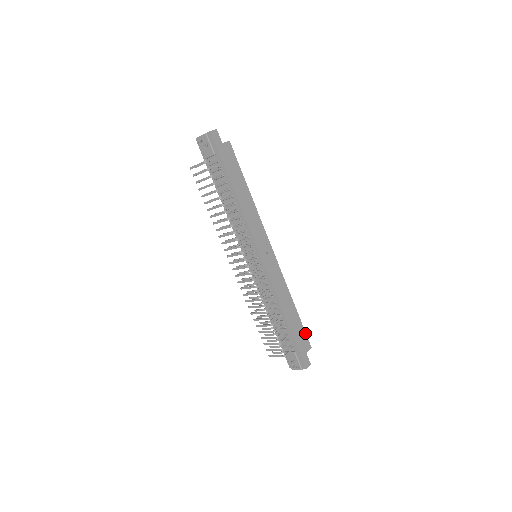
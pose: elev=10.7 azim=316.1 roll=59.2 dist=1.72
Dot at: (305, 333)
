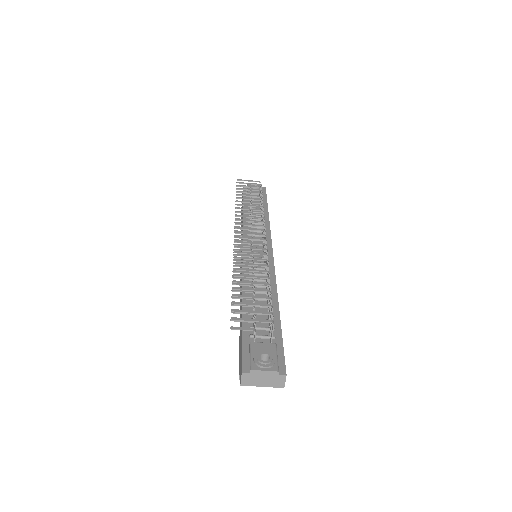
Dot at: occluded
